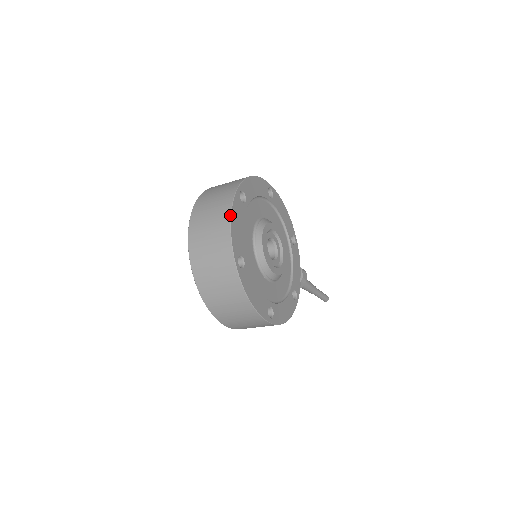
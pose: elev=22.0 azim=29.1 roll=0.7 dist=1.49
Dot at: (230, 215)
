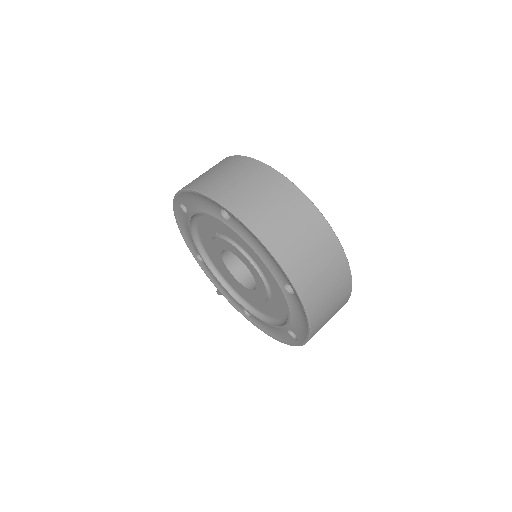
Dot at: (308, 198)
